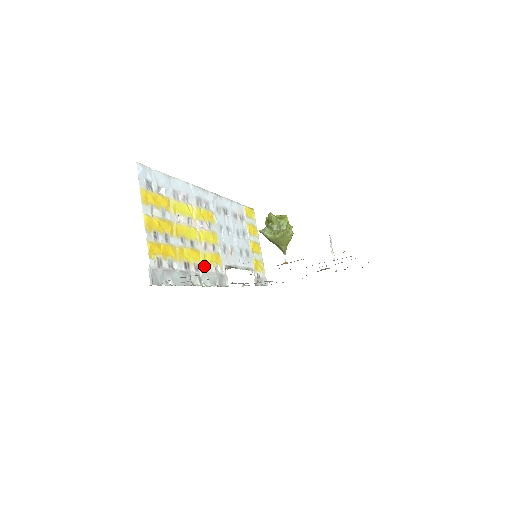
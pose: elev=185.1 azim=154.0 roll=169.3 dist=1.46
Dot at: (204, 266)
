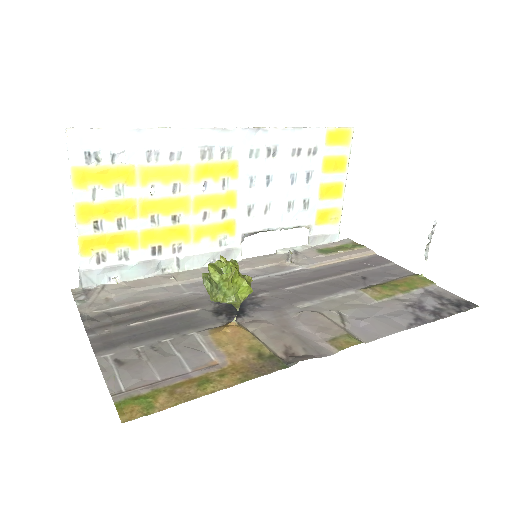
Dot at: (194, 243)
